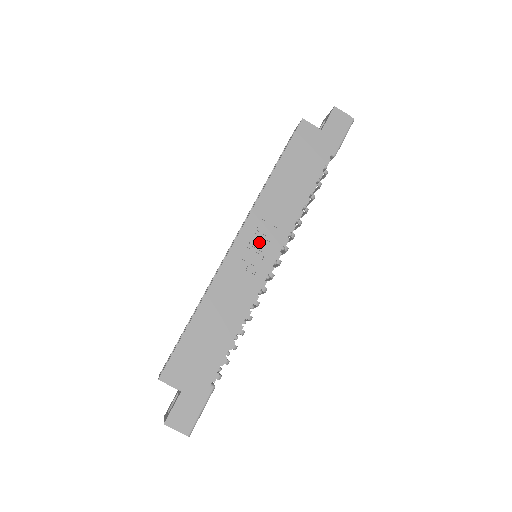
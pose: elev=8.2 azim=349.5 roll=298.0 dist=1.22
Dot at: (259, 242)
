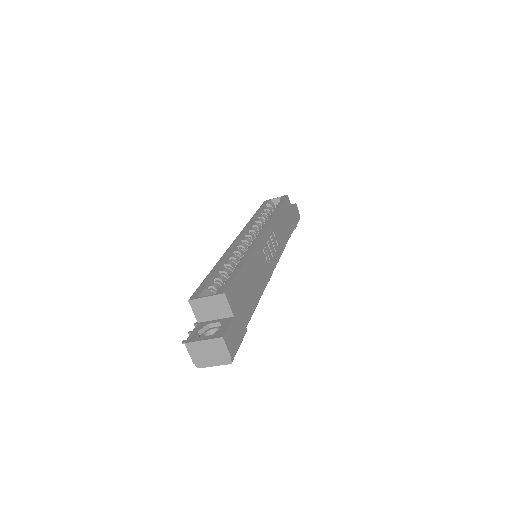
Dot at: (271, 245)
